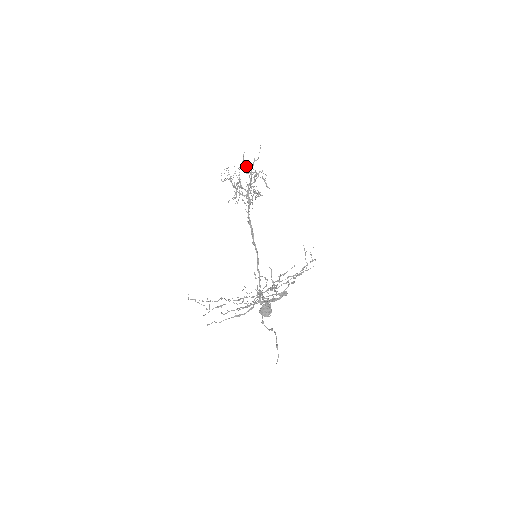
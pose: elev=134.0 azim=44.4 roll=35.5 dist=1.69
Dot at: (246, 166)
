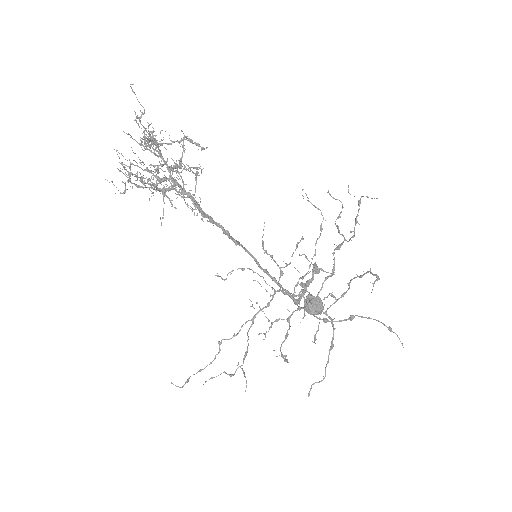
Dot at: occluded
